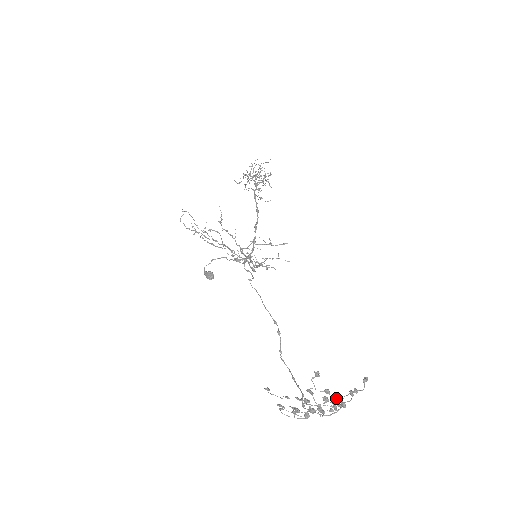
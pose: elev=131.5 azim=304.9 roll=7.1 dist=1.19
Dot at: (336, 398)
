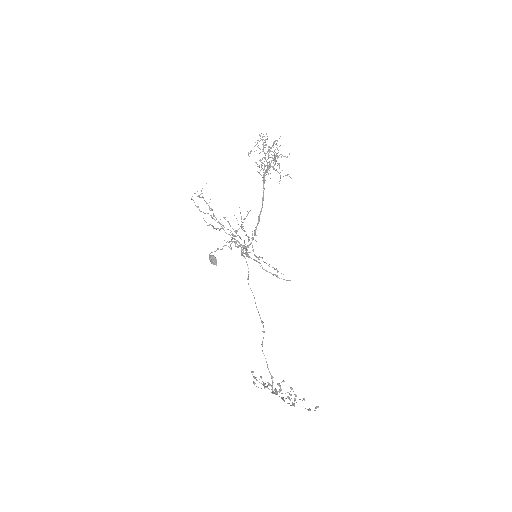
Dot at: (295, 400)
